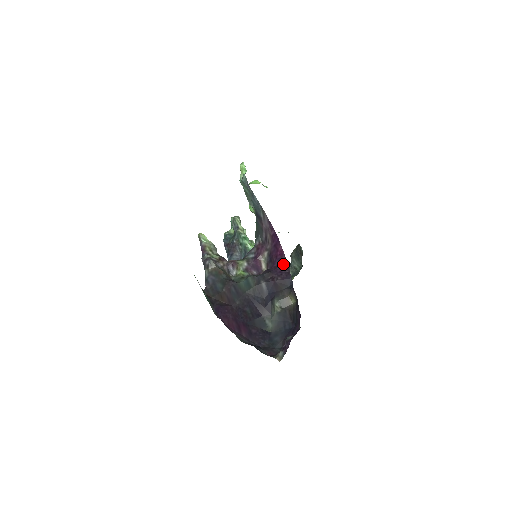
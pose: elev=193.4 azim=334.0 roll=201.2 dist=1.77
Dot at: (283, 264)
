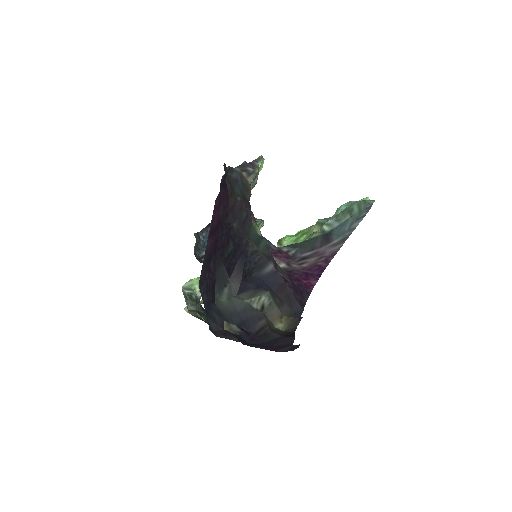
Dot at: (303, 292)
